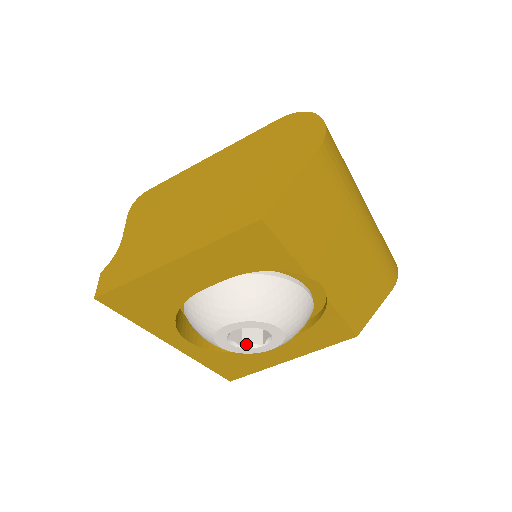
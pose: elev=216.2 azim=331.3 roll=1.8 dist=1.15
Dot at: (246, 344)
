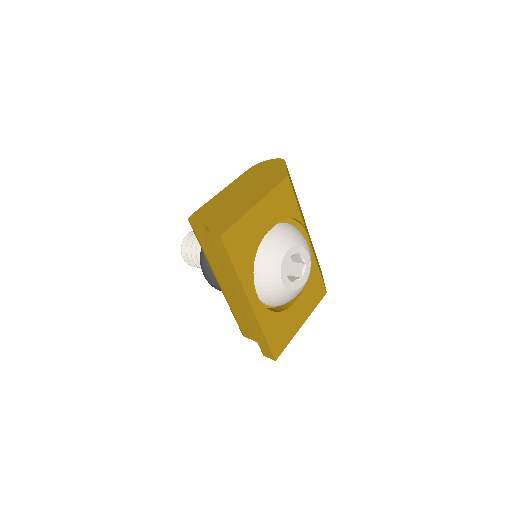
Dot at: (292, 281)
